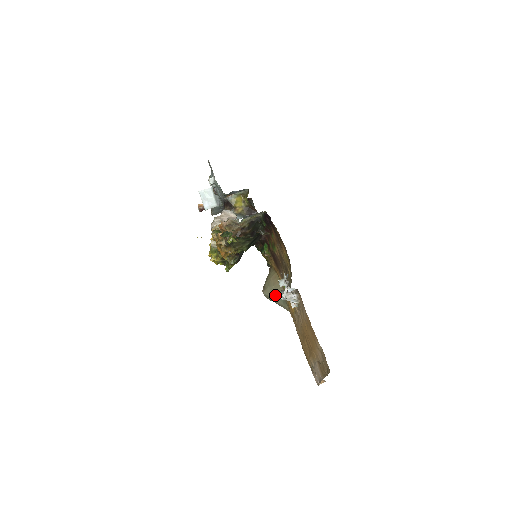
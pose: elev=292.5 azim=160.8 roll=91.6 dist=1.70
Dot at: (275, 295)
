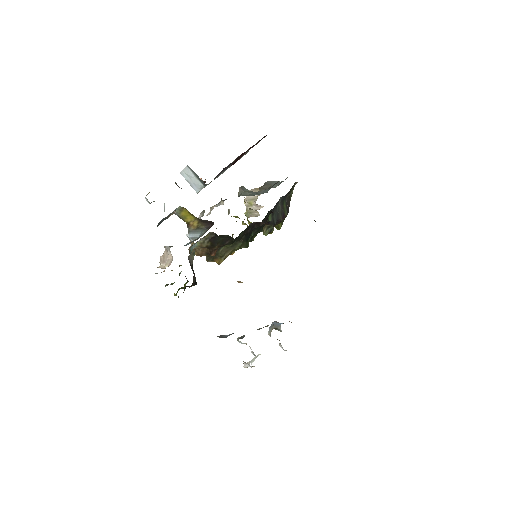
Dot at: occluded
